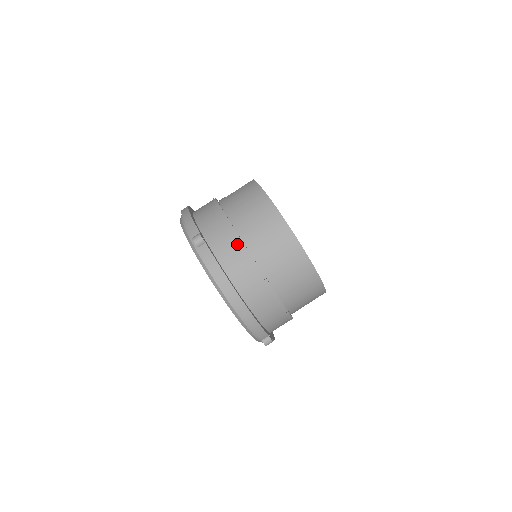
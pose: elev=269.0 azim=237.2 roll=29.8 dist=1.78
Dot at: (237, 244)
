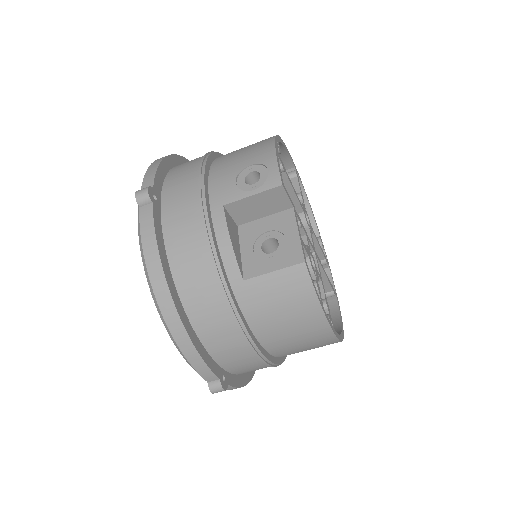
Dot at: (268, 366)
